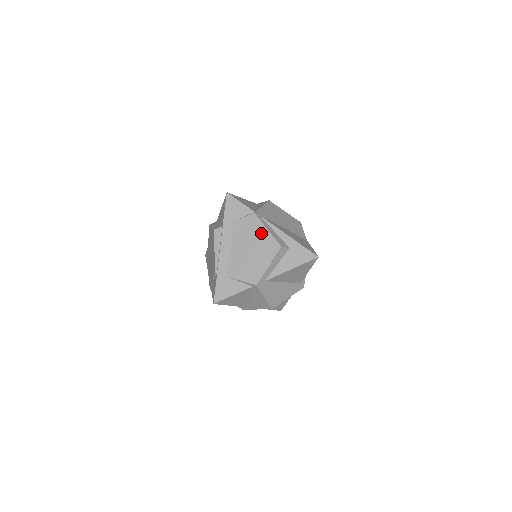
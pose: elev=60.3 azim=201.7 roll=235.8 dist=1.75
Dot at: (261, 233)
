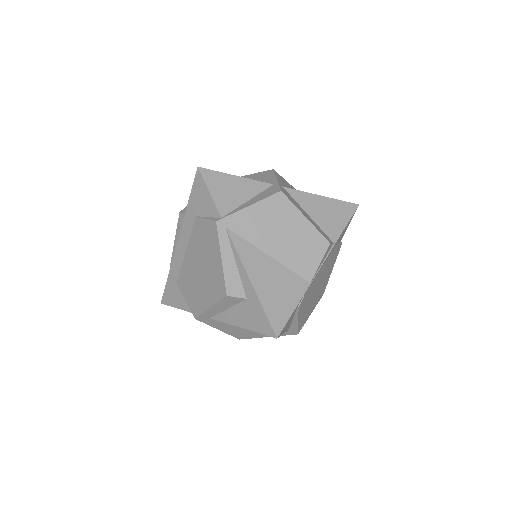
Dot at: (214, 257)
